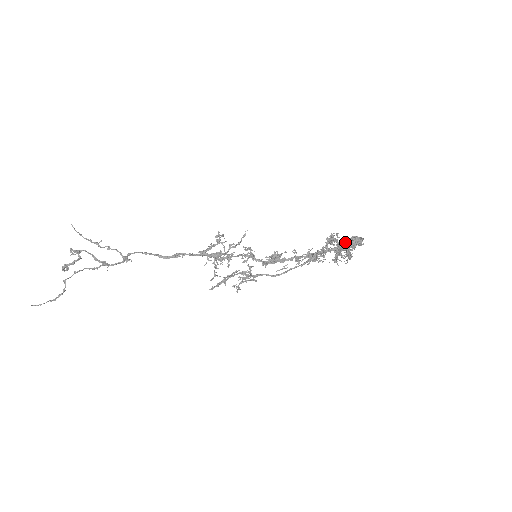
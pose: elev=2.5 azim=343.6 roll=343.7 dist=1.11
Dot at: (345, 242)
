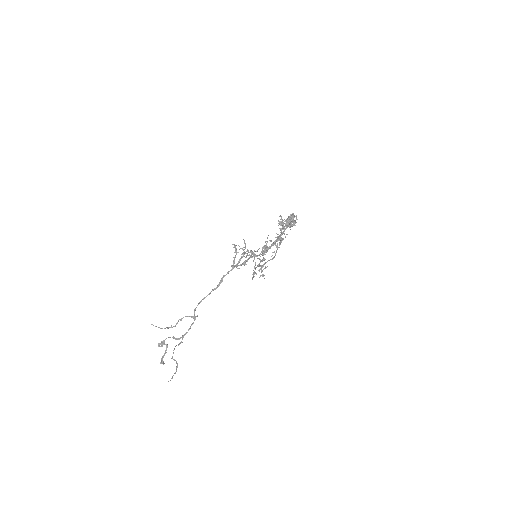
Dot at: occluded
